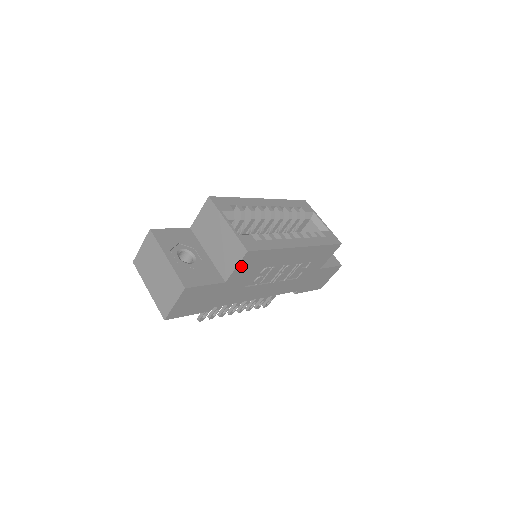
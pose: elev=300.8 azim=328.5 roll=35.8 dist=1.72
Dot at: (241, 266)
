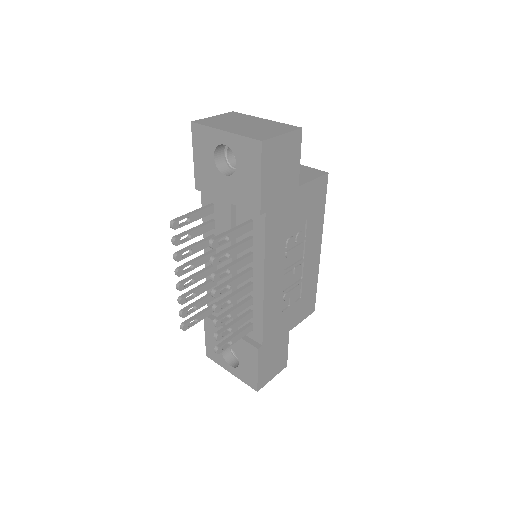
Dot at: (313, 186)
